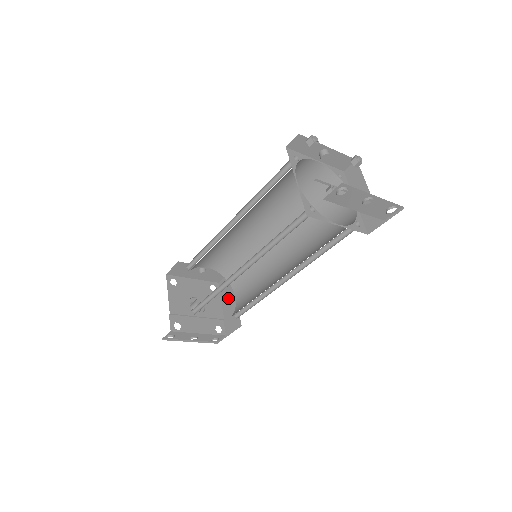
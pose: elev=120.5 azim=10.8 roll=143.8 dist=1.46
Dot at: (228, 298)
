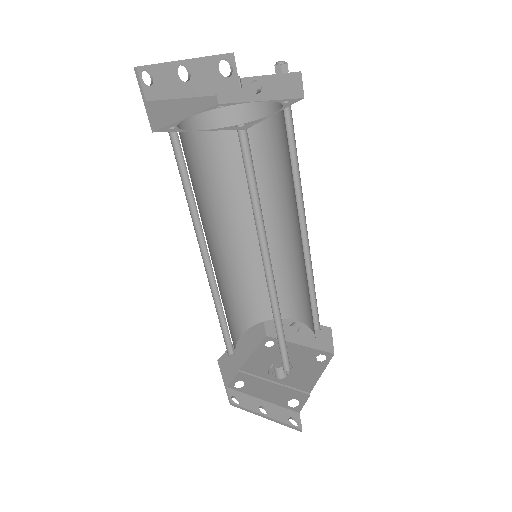
Dot at: occluded
